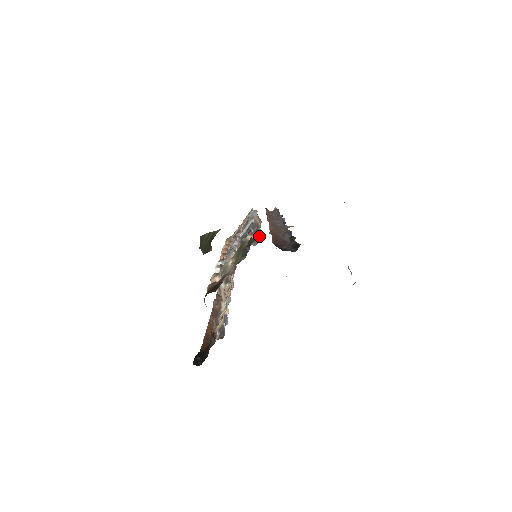
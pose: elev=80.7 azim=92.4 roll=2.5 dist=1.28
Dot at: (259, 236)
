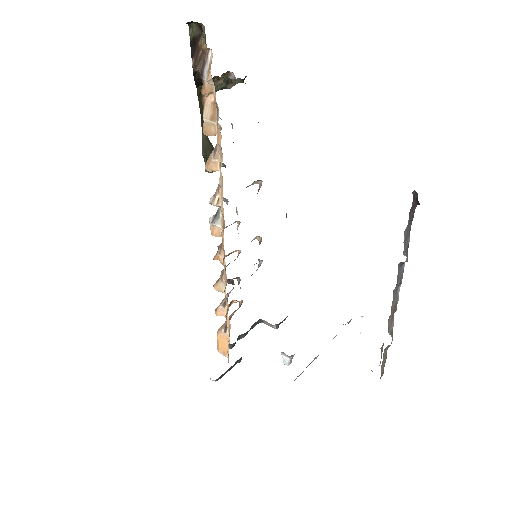
Dot at: occluded
